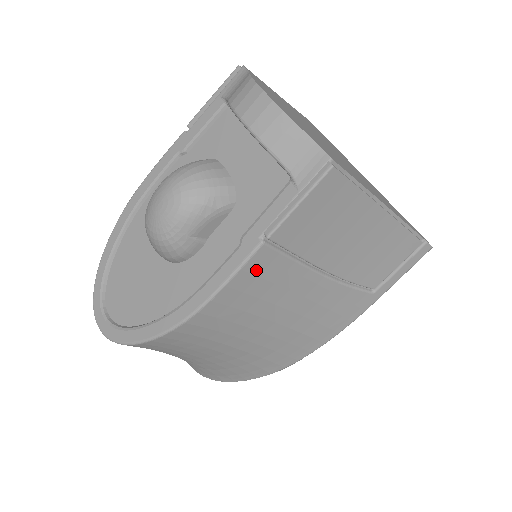
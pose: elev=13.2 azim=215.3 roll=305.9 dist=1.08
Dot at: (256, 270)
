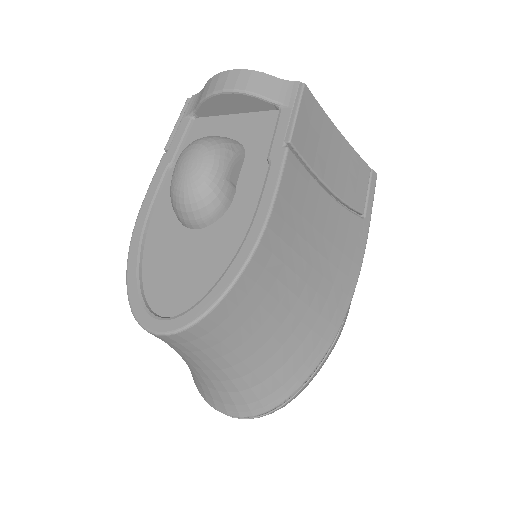
Dot at: (291, 178)
